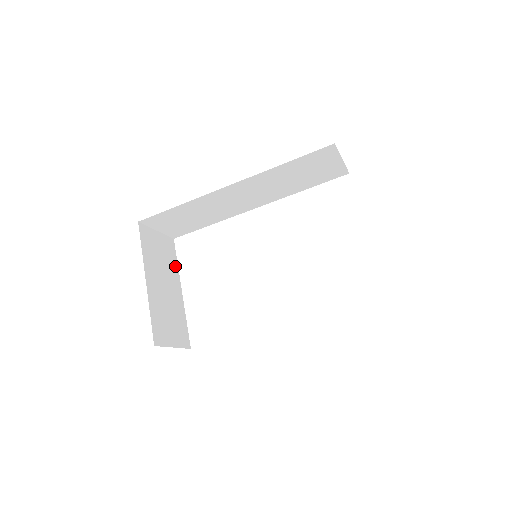
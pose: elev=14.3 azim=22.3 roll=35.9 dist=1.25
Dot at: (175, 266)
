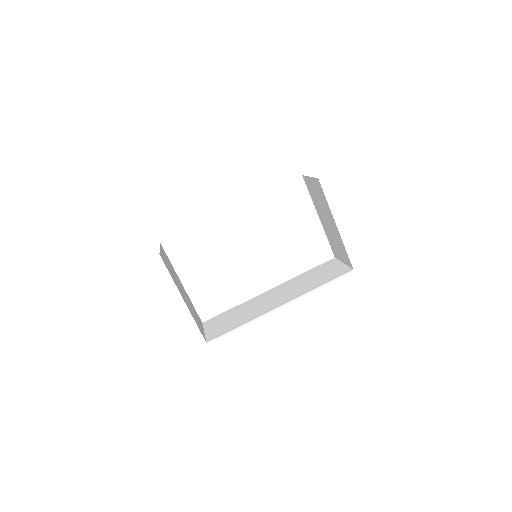
Dot at: (172, 267)
